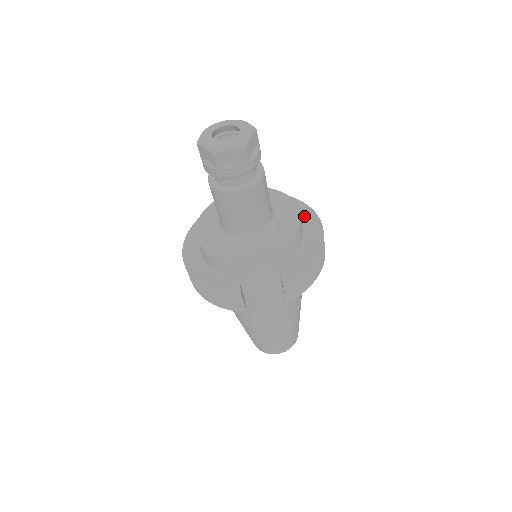
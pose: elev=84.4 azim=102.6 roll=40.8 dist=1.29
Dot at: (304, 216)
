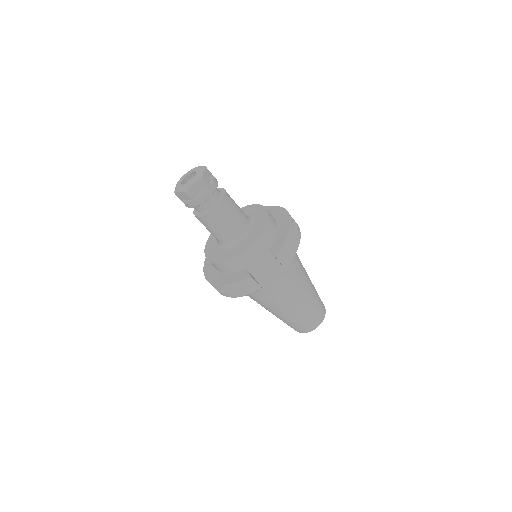
Dot at: (273, 212)
